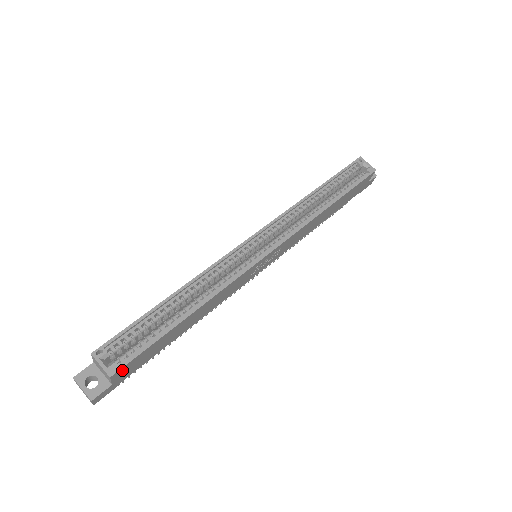
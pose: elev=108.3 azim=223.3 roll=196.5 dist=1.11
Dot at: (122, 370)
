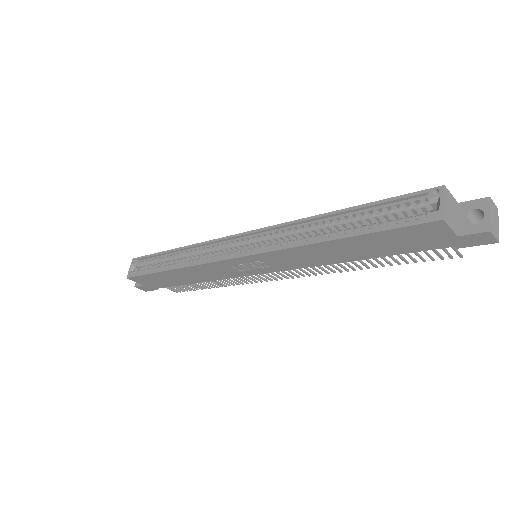
Dot at: (137, 279)
